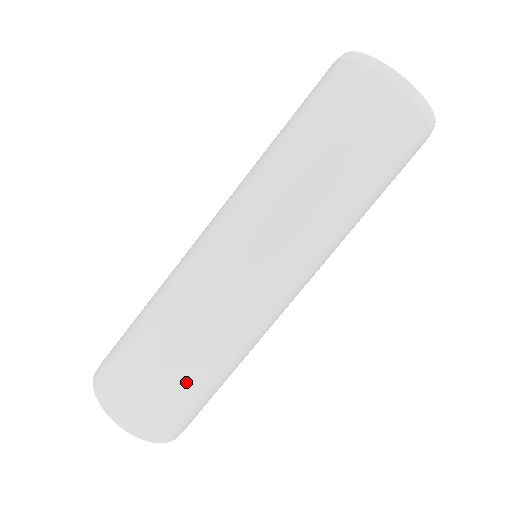
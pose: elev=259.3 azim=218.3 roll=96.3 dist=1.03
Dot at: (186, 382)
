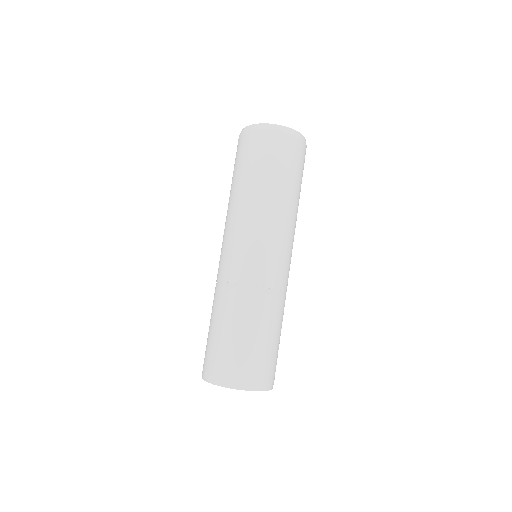
Dot at: (257, 339)
